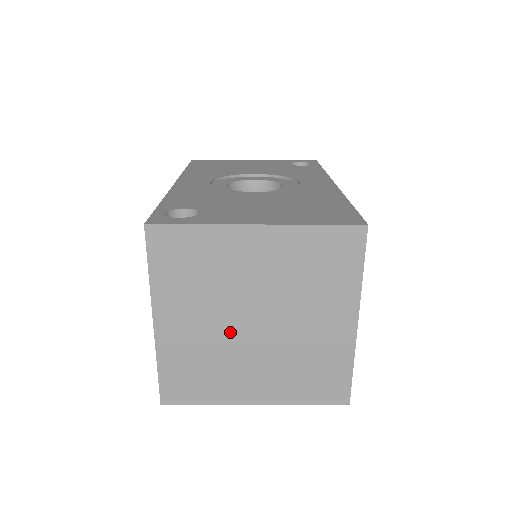
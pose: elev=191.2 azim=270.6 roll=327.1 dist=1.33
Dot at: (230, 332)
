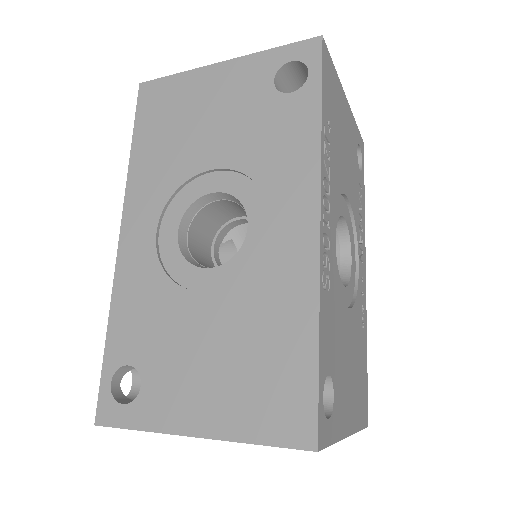
Dot at: occluded
